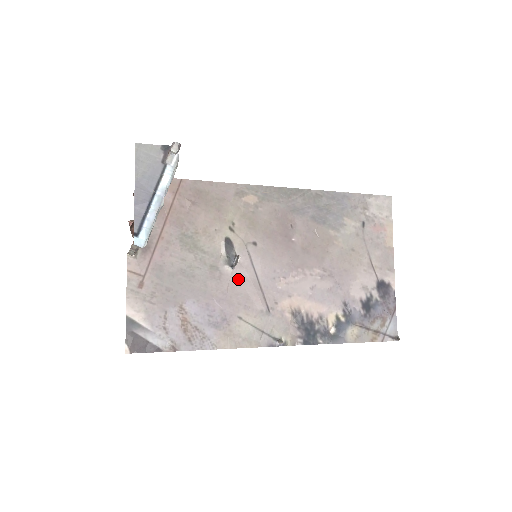
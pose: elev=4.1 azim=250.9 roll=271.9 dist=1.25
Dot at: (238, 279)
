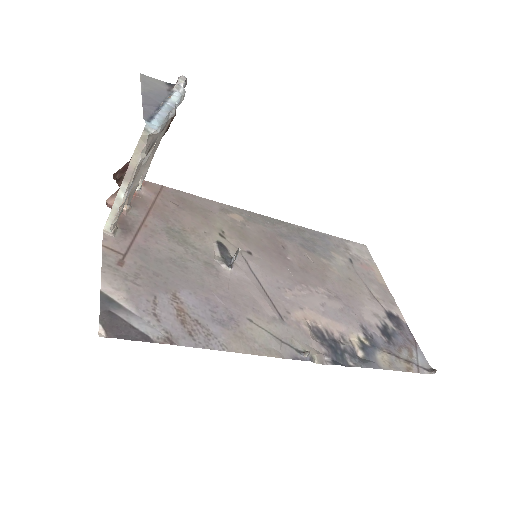
Dot at: (239, 281)
